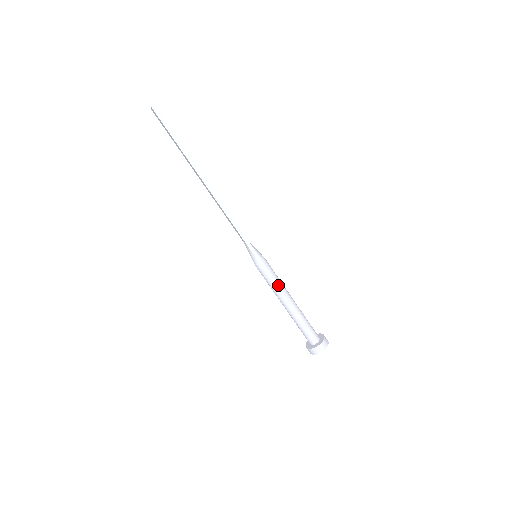
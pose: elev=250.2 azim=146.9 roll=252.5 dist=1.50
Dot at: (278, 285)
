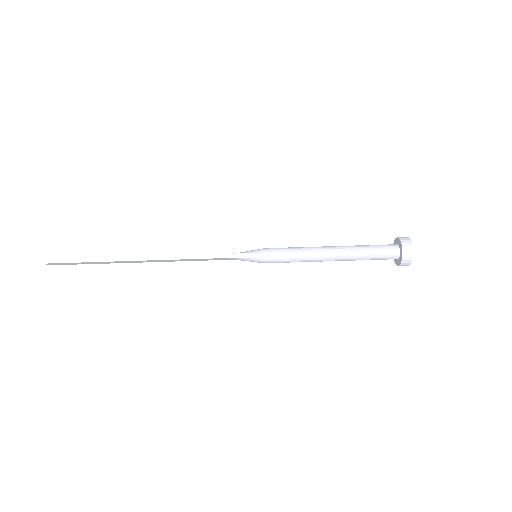
Dot at: (302, 252)
